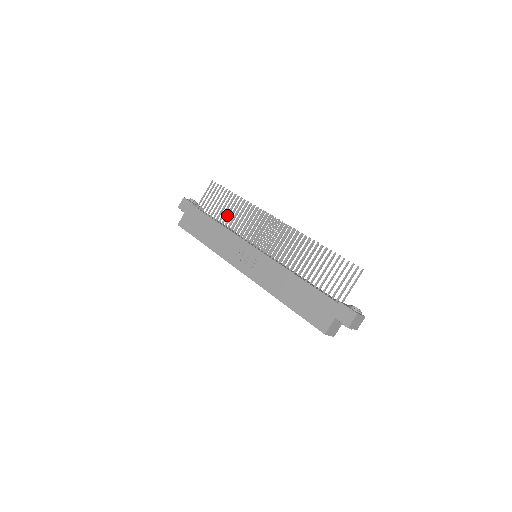
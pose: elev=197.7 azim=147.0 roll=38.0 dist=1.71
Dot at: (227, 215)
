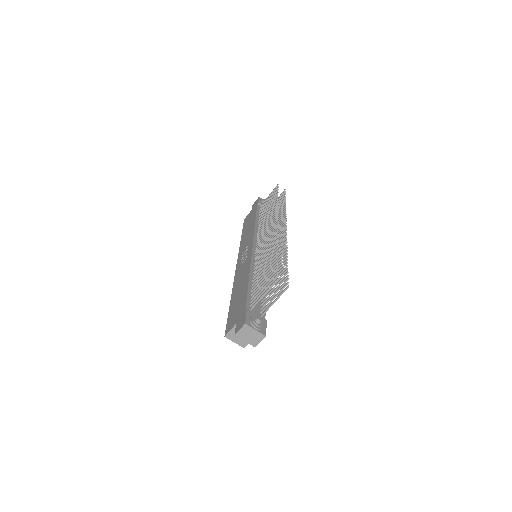
Dot at: (264, 215)
